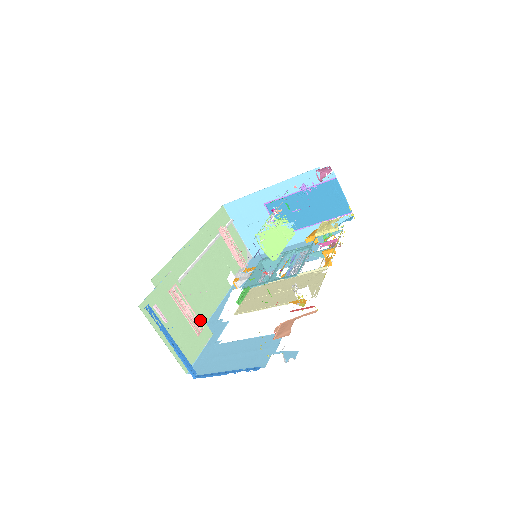
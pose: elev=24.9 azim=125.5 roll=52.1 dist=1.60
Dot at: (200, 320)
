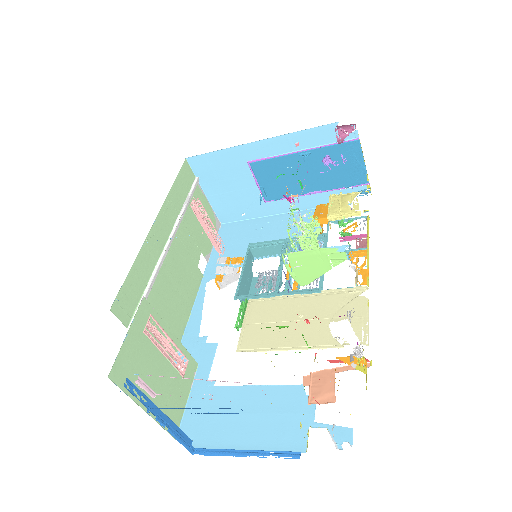
Dot at: (183, 352)
